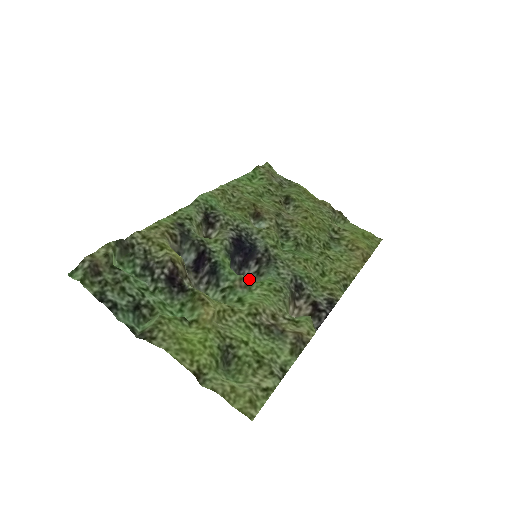
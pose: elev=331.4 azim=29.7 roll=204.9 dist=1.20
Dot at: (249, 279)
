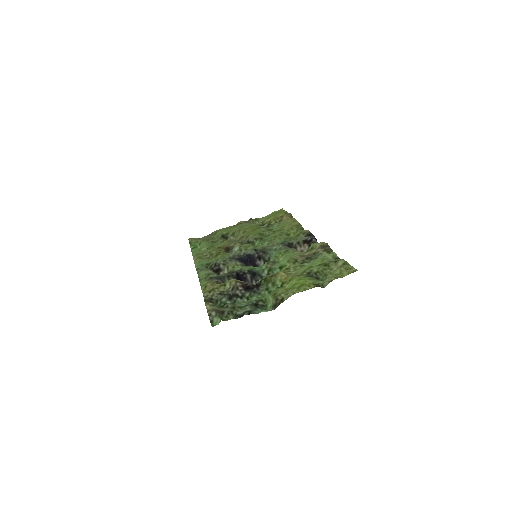
Dot at: occluded
